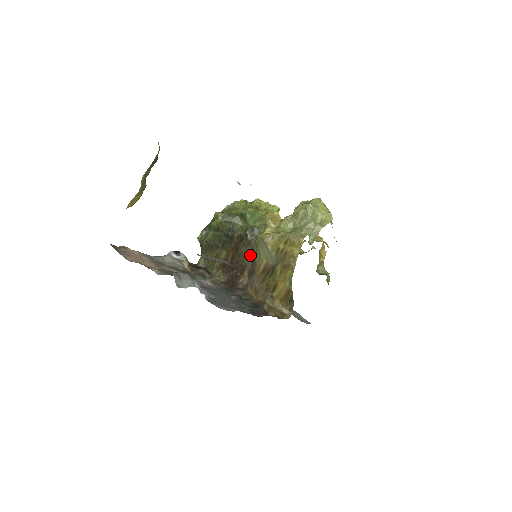
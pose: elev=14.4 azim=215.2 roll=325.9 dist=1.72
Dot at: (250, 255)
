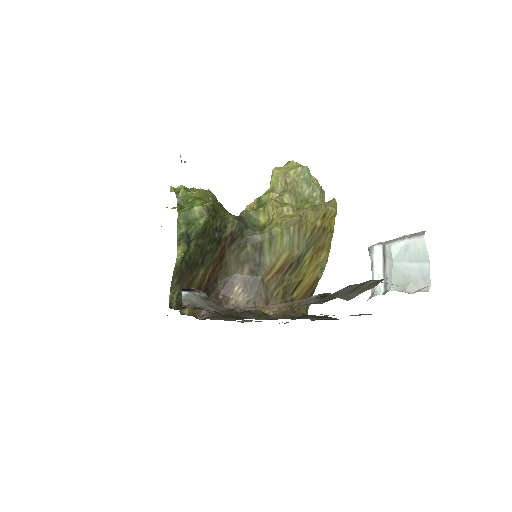
Dot at: (248, 258)
